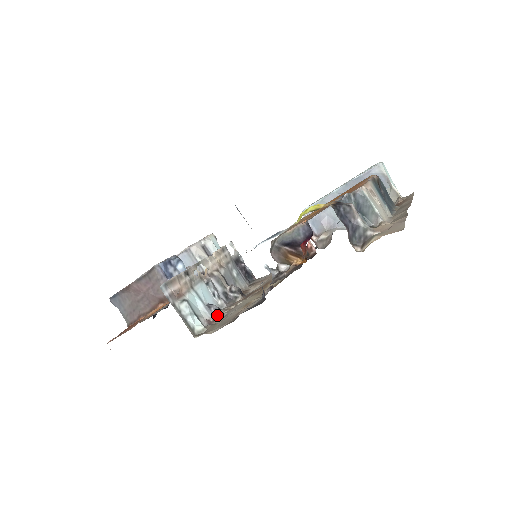
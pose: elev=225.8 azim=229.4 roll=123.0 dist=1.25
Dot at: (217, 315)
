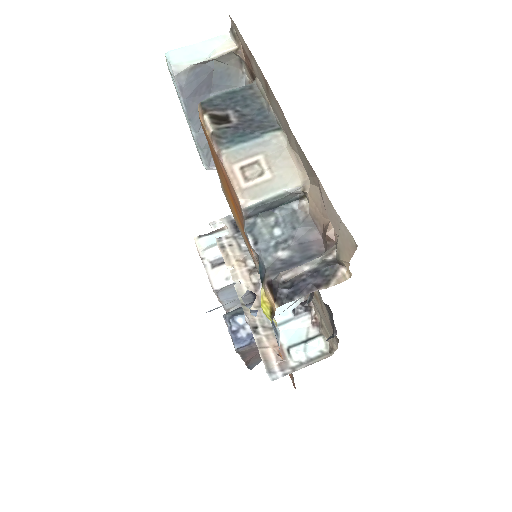
Dot at: (308, 309)
